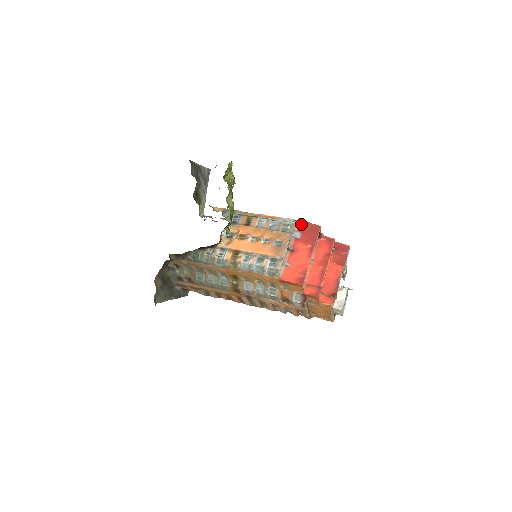
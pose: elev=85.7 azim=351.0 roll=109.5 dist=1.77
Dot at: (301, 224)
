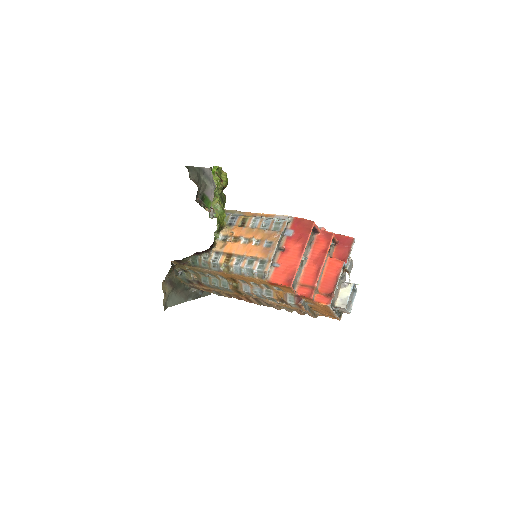
Dot at: (295, 221)
